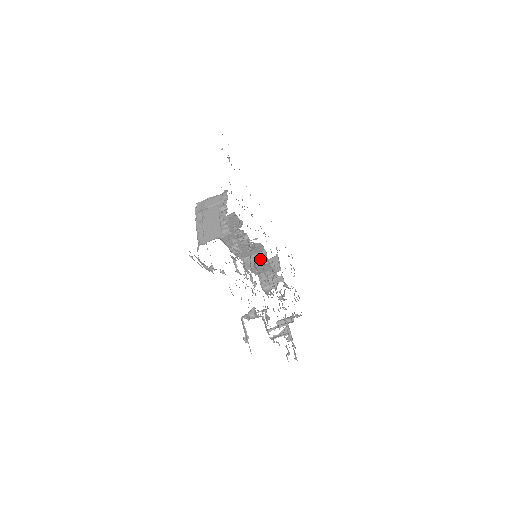
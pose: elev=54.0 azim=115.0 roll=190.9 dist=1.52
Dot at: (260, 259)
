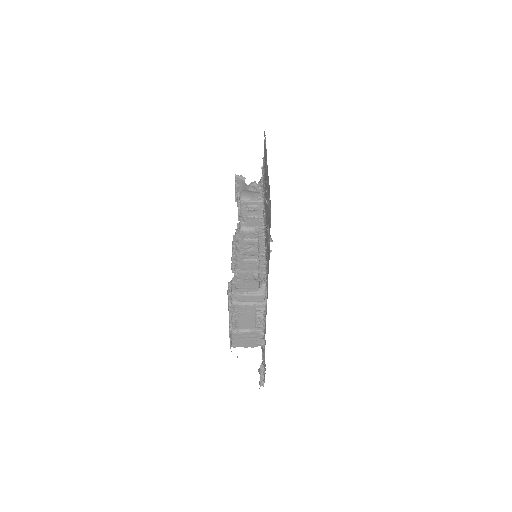
Dot at: occluded
